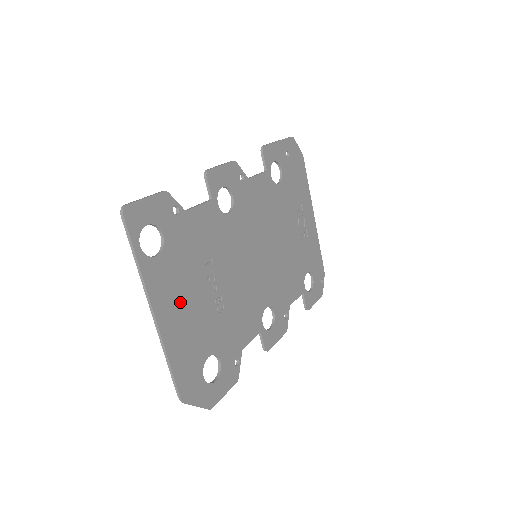
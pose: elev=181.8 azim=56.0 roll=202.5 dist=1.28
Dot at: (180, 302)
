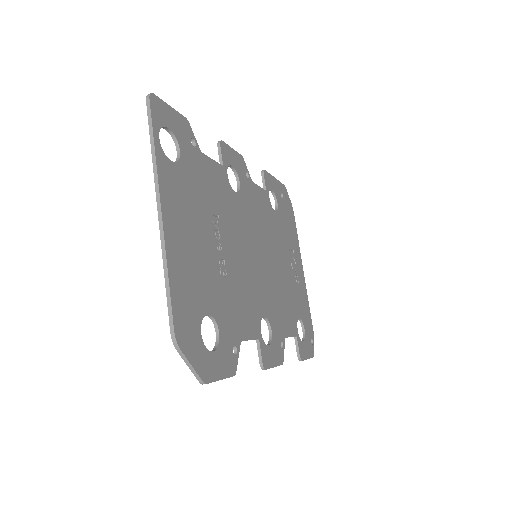
Dot at: (187, 226)
